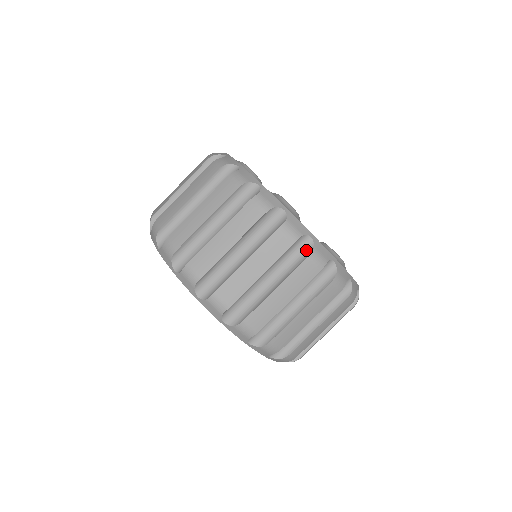
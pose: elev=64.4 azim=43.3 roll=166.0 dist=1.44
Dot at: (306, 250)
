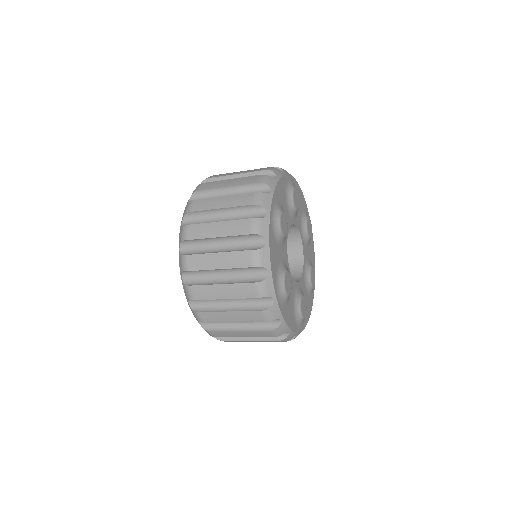
Dot at: (256, 247)
